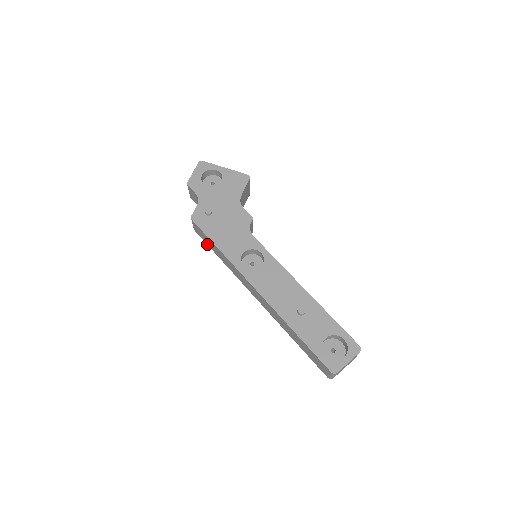
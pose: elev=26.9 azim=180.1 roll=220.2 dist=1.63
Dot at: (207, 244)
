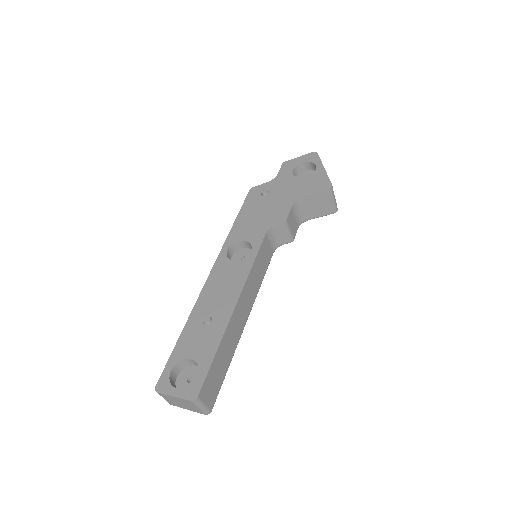
Dot at: occluded
